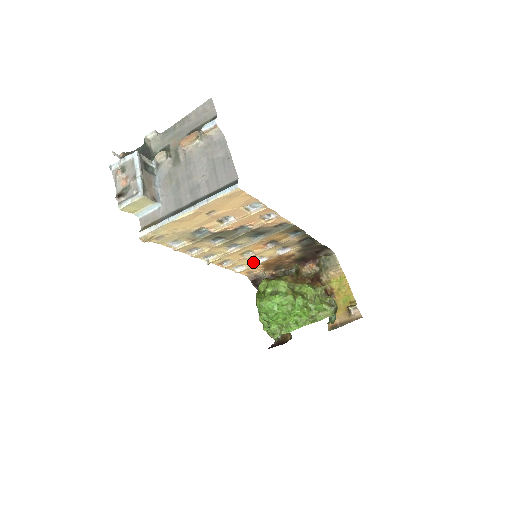
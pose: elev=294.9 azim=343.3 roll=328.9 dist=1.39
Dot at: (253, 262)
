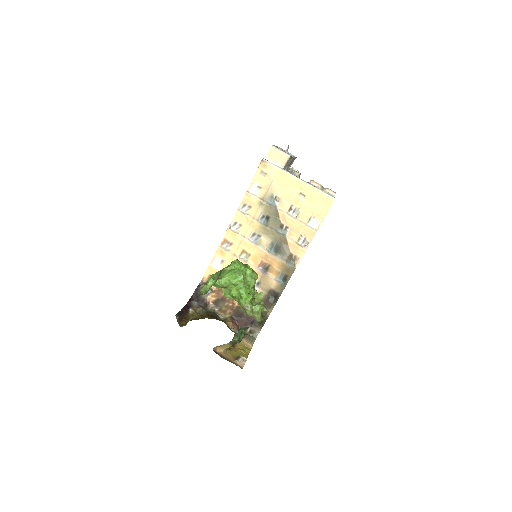
Dot at: occluded
